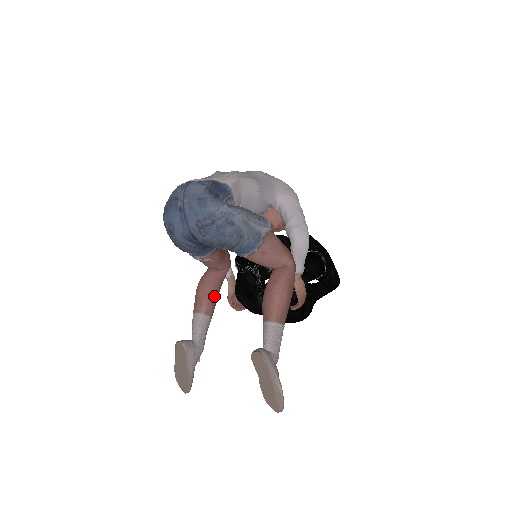
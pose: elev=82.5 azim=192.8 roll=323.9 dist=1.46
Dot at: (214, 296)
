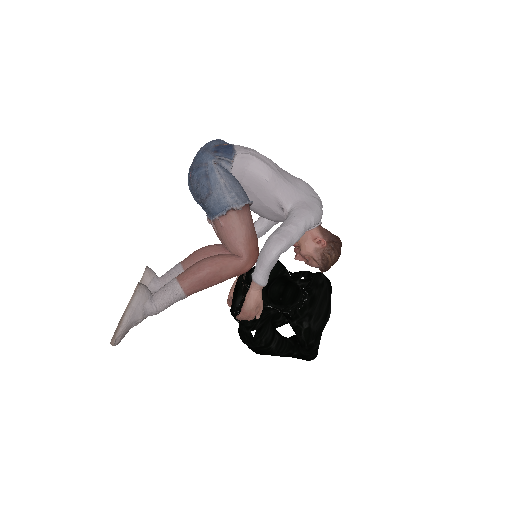
Dot at: occluded
